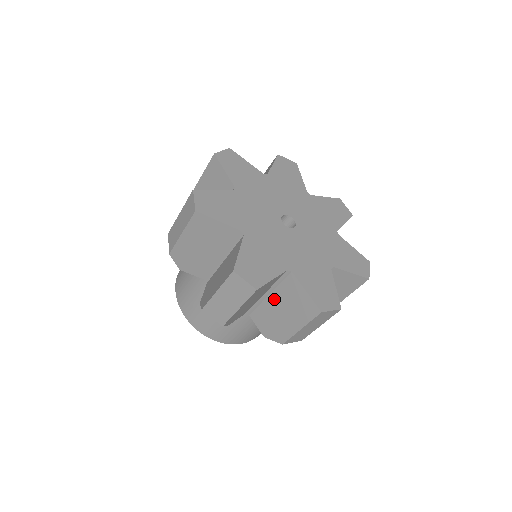
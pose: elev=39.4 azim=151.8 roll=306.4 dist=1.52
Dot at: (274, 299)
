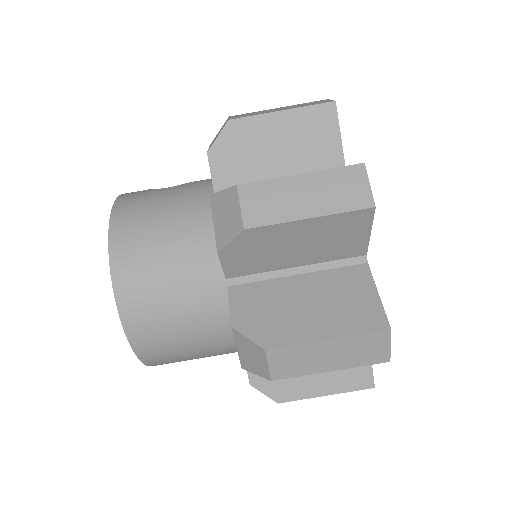
Dot at: occluded
